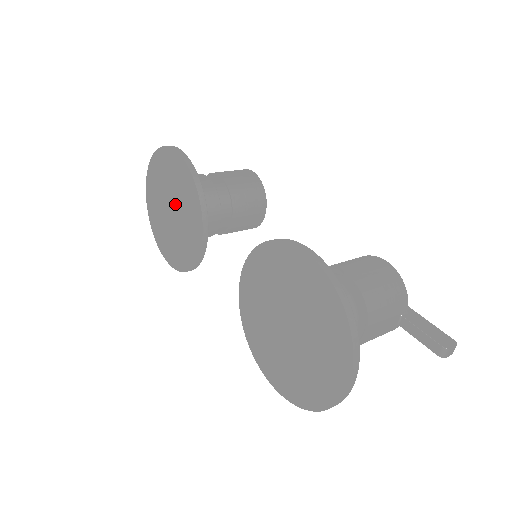
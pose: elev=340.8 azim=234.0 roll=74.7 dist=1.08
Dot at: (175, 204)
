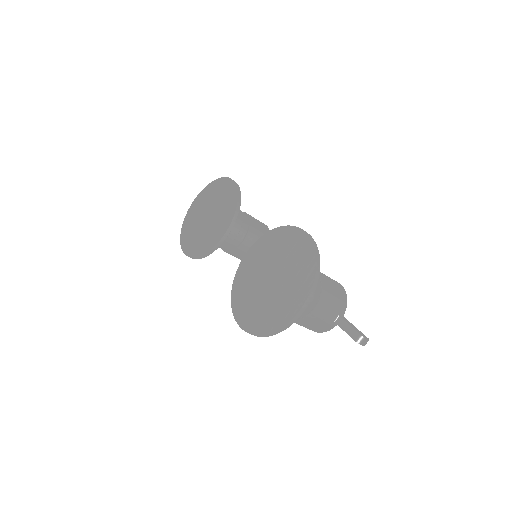
Dot at: (213, 212)
